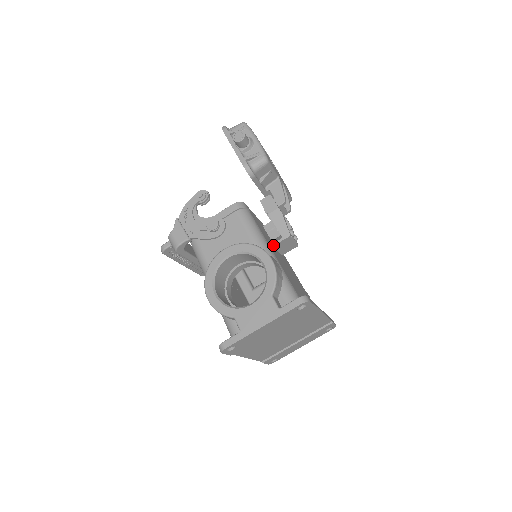
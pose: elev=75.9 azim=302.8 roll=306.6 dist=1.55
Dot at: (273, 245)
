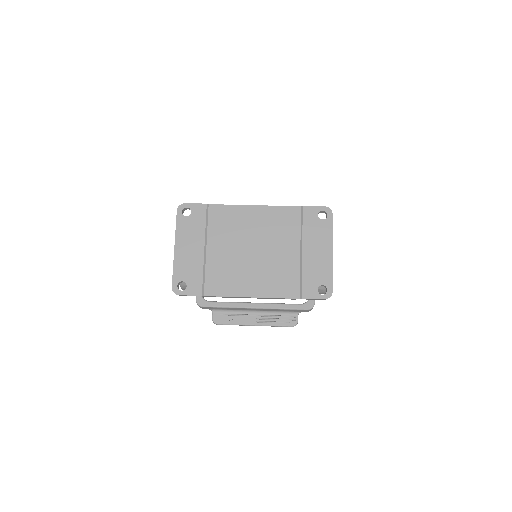
Dot at: occluded
